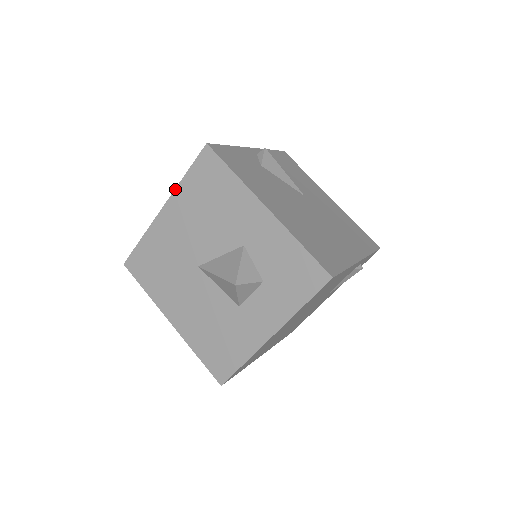
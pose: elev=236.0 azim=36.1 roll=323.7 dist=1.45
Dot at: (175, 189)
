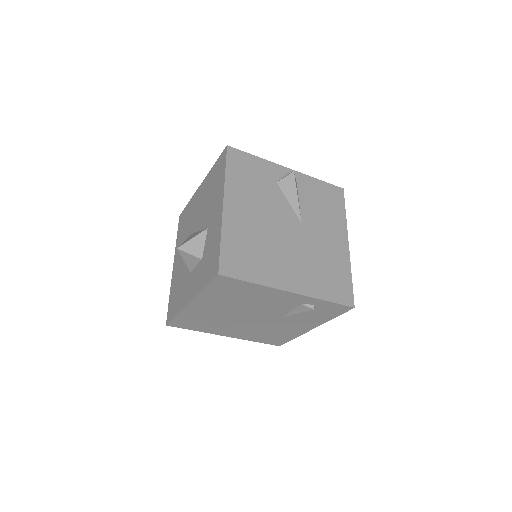
Dot at: (208, 173)
